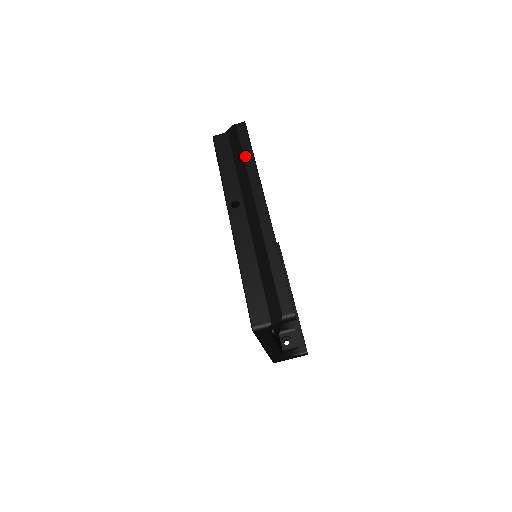
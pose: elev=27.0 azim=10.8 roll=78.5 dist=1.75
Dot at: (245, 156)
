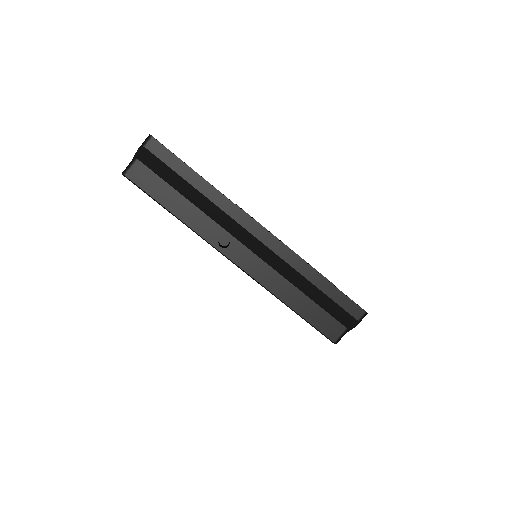
Dot at: (192, 183)
